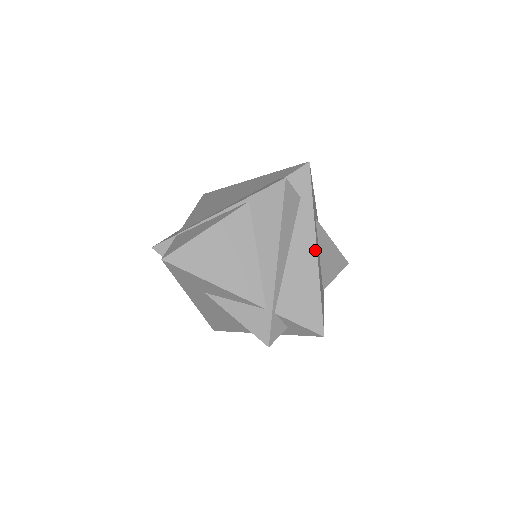
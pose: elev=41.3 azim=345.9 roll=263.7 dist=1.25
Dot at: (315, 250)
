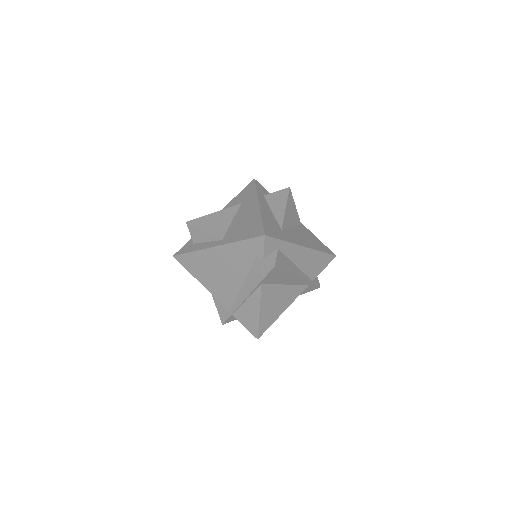
Dot at: (304, 248)
